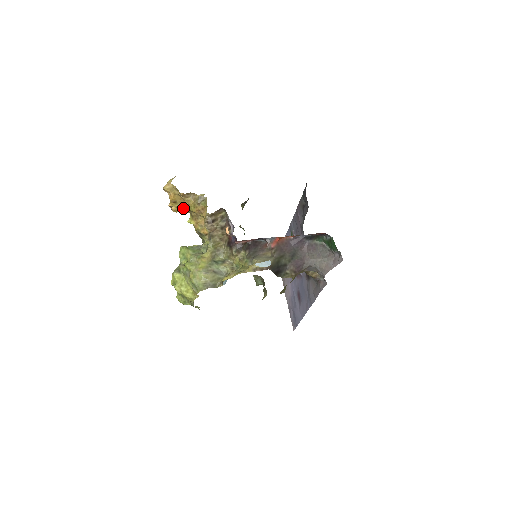
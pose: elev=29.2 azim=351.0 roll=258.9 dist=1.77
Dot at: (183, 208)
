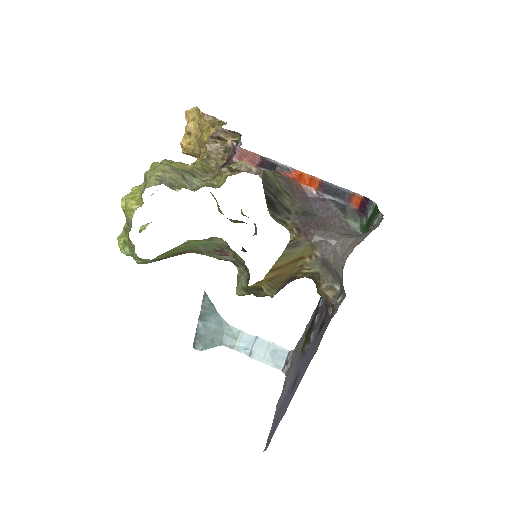
Dot at: (195, 146)
